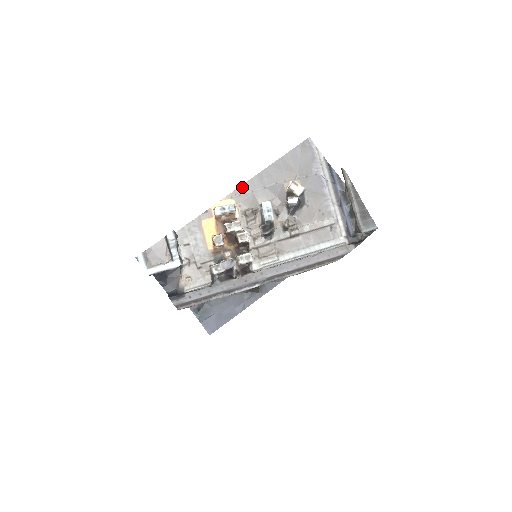
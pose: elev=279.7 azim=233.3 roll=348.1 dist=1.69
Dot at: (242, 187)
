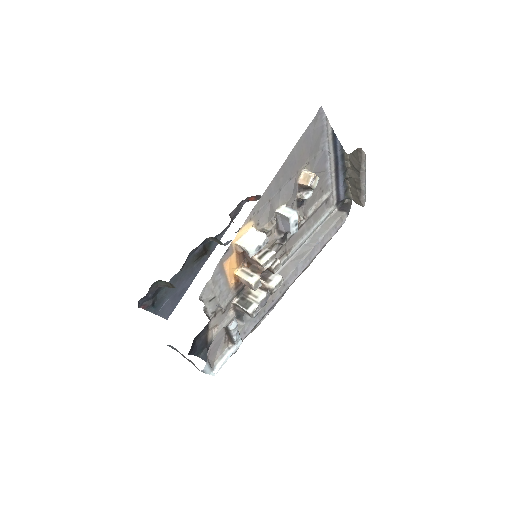
Dot at: (260, 201)
